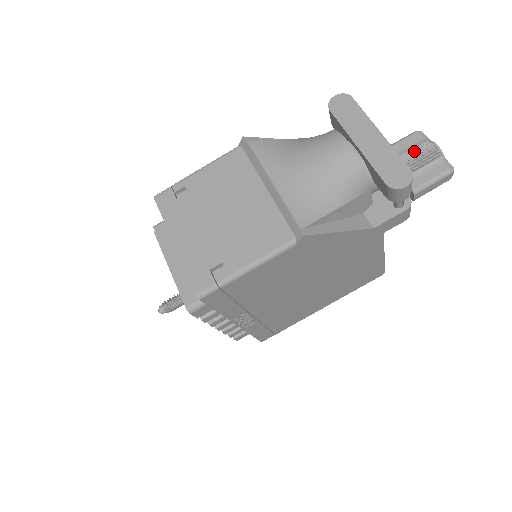
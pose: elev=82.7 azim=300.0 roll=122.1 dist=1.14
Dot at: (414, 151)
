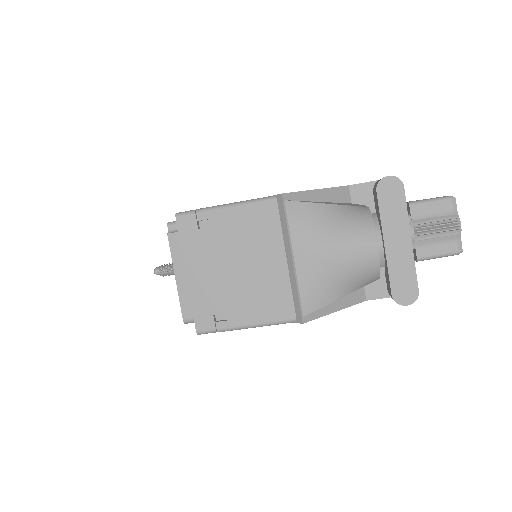
Dot at: (438, 221)
